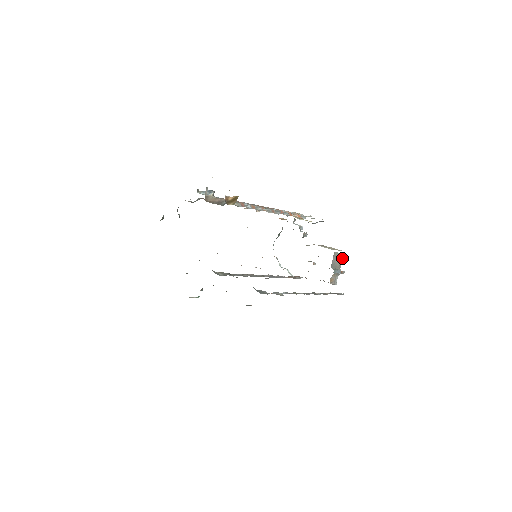
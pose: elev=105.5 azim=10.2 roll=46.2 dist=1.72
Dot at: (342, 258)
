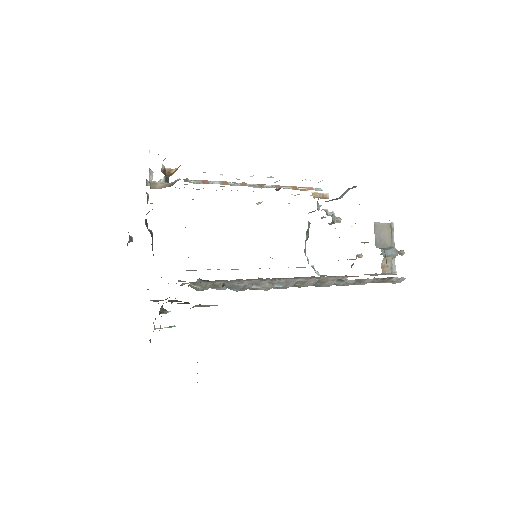
Dot at: (393, 231)
